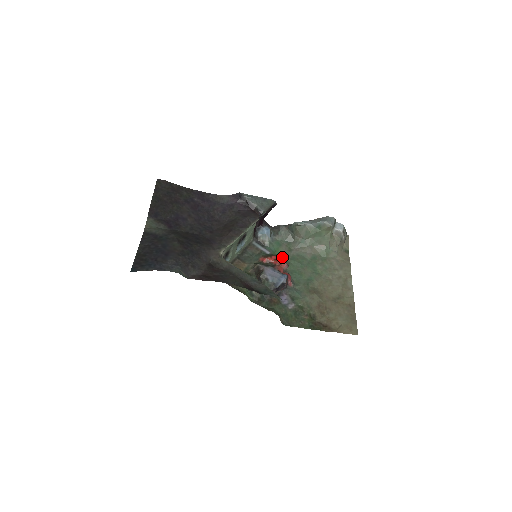
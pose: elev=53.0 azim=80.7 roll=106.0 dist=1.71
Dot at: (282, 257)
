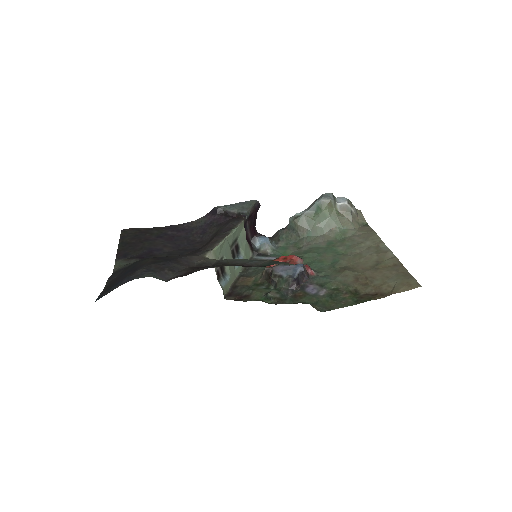
Dot at: occluded
